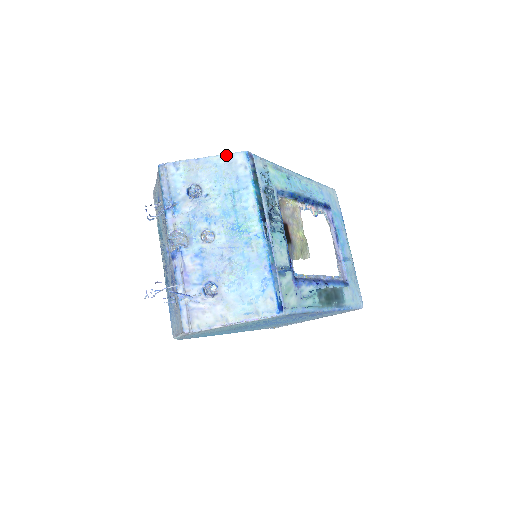
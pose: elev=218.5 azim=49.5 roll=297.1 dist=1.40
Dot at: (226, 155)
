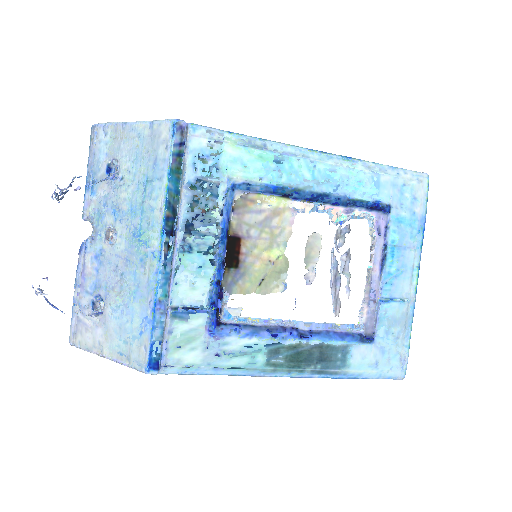
Dot at: (153, 122)
